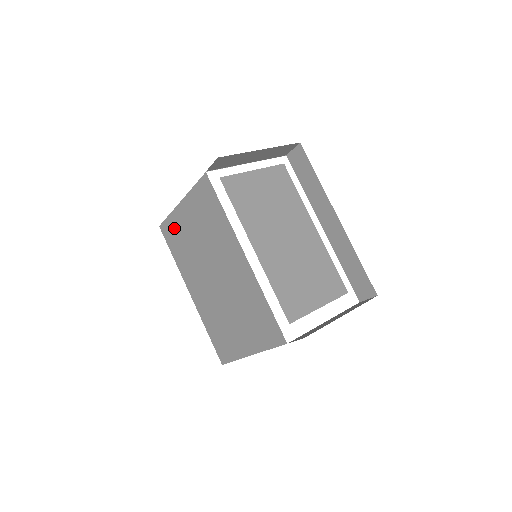
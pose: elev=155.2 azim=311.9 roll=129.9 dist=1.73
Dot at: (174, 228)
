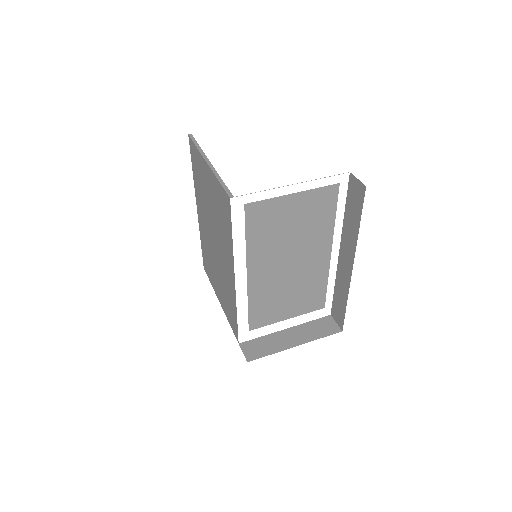
Dot at: (198, 162)
